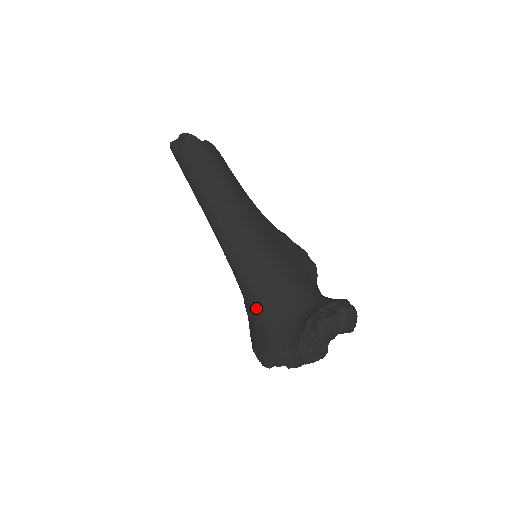
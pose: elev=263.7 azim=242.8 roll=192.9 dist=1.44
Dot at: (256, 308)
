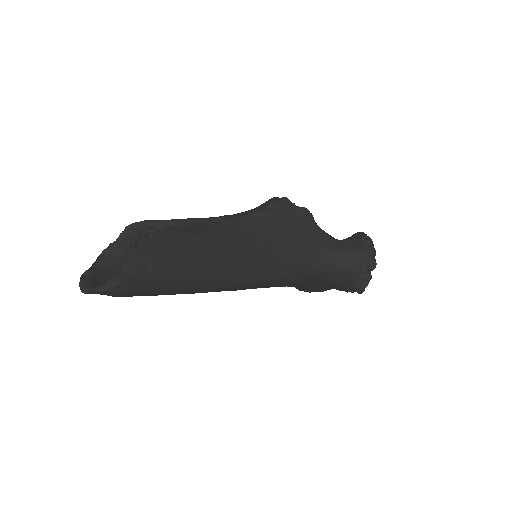
Dot at: occluded
